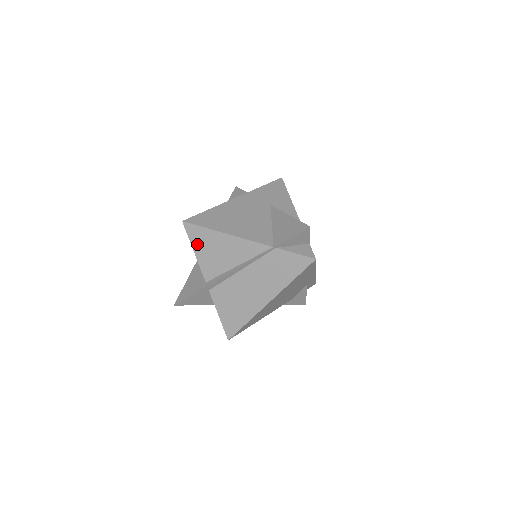
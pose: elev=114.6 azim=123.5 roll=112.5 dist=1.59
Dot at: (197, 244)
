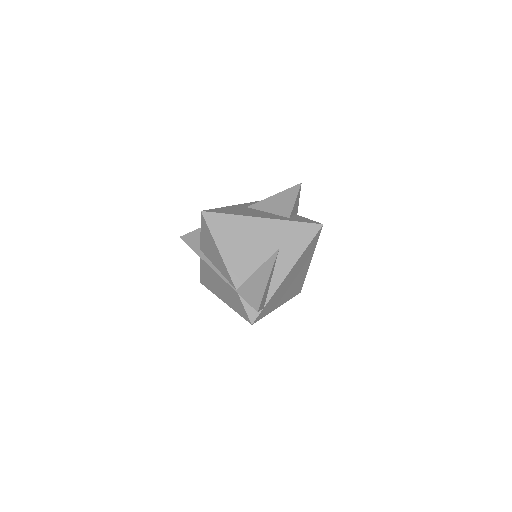
Dot at: (203, 231)
